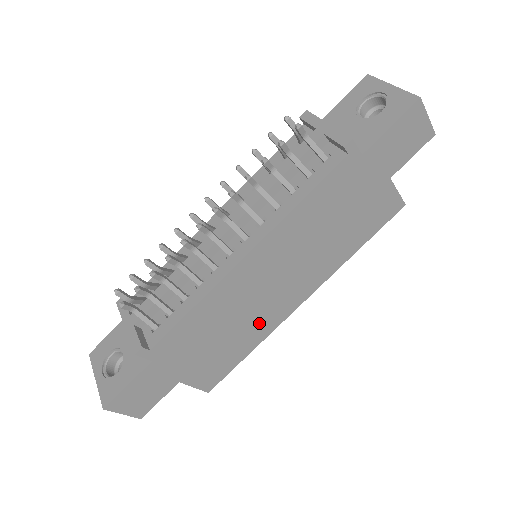
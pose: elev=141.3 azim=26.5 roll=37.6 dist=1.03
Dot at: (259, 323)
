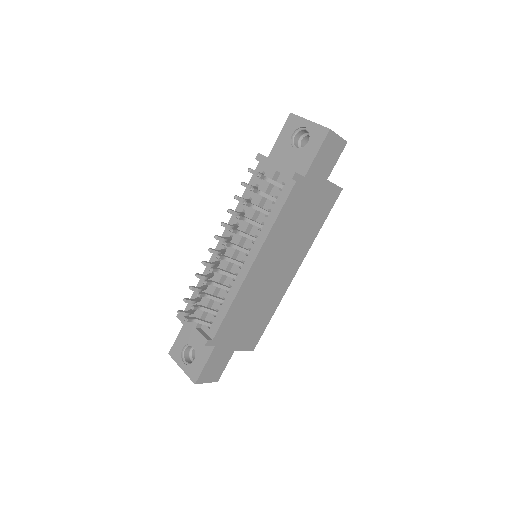
Dot at: (272, 297)
